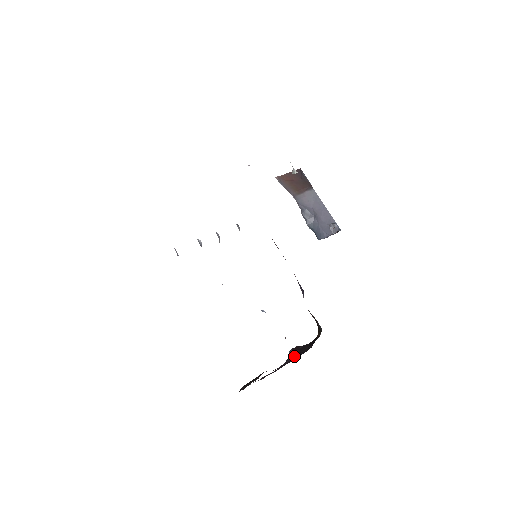
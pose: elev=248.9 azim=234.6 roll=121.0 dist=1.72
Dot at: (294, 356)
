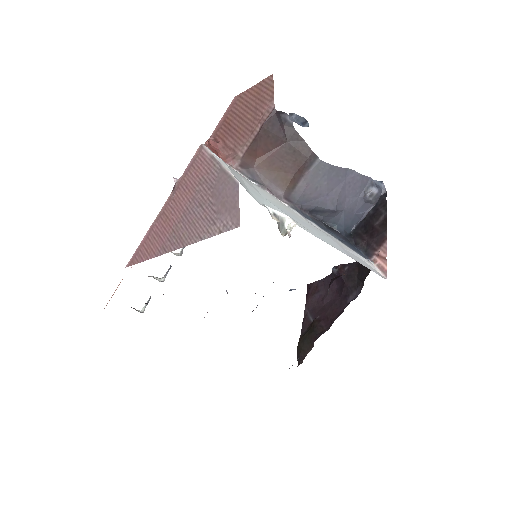
Dot at: (342, 288)
